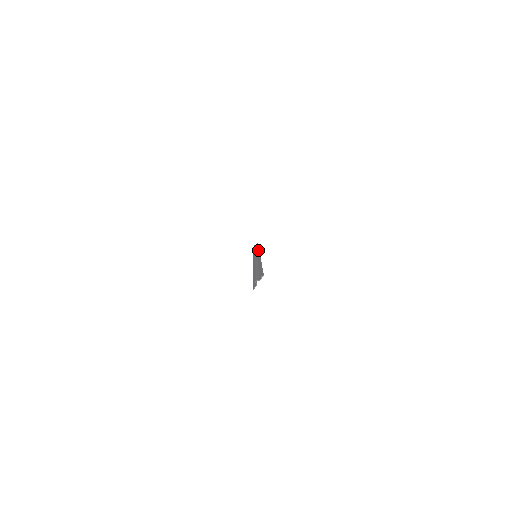
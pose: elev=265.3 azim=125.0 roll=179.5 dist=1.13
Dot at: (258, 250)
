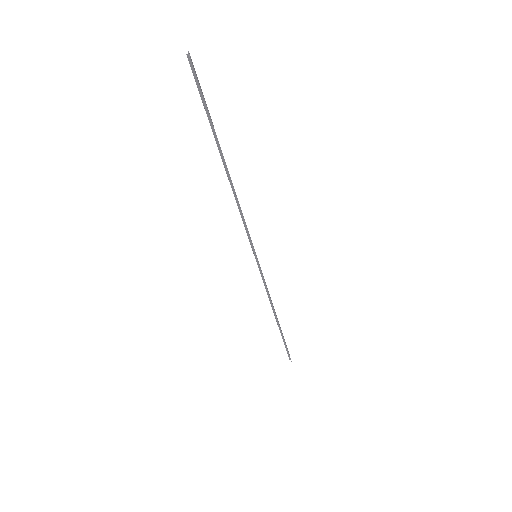
Dot at: occluded
